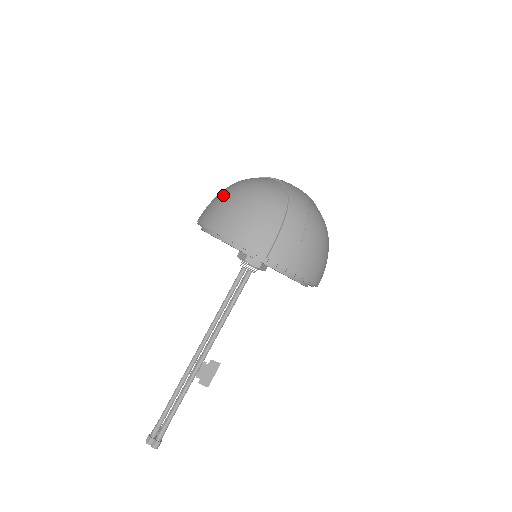
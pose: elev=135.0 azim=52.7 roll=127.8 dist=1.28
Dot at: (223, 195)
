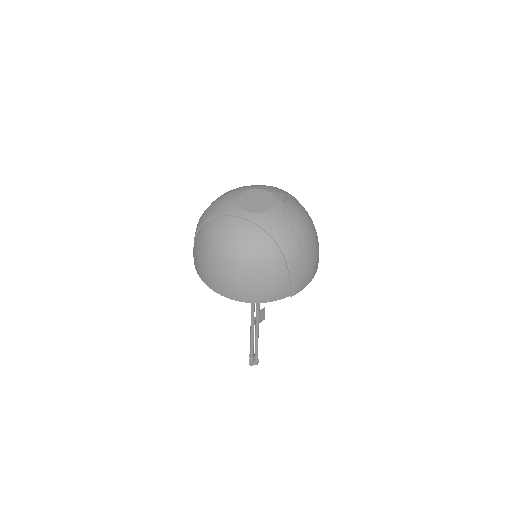
Dot at: (217, 267)
